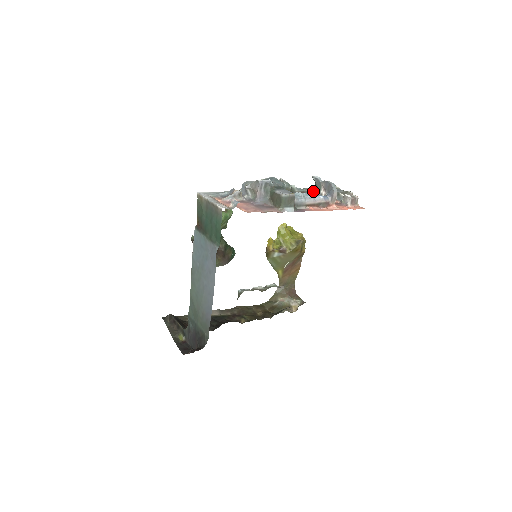
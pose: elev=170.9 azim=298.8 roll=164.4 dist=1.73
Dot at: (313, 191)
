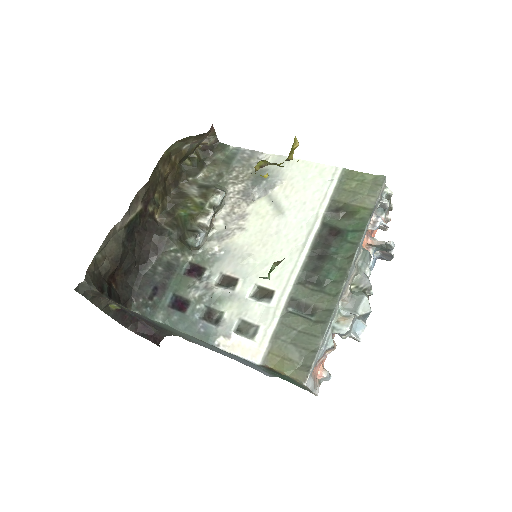
Dot at: occluded
